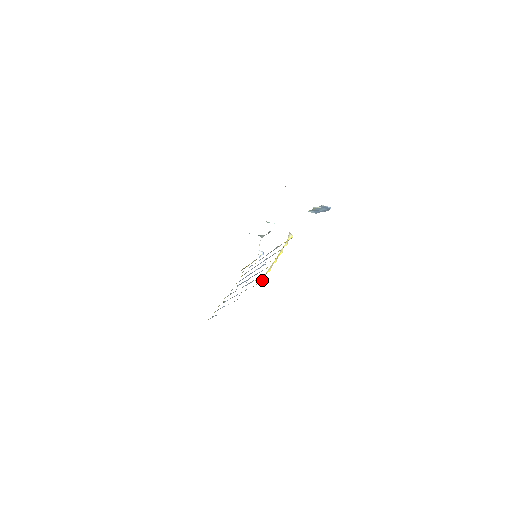
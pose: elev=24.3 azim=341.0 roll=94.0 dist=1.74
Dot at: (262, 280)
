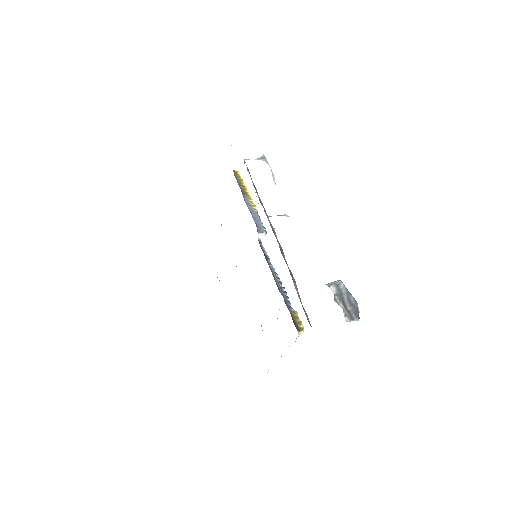
Dot at: occluded
